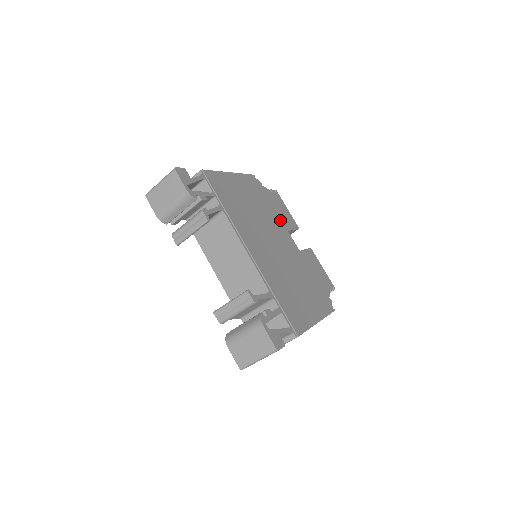
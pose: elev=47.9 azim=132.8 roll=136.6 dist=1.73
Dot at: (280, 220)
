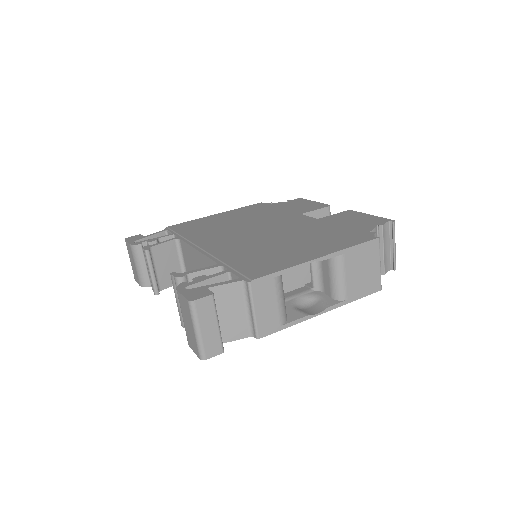
Dot at: (290, 212)
